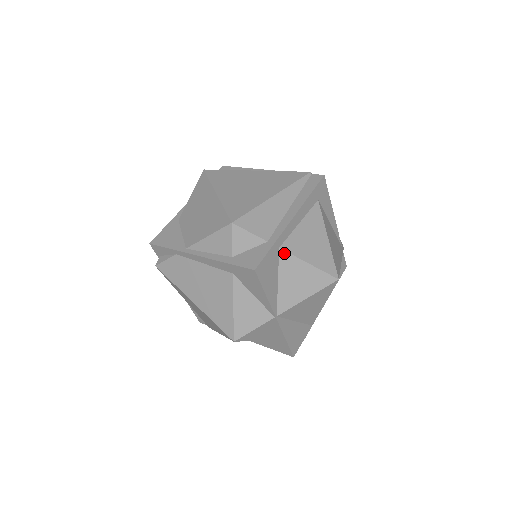
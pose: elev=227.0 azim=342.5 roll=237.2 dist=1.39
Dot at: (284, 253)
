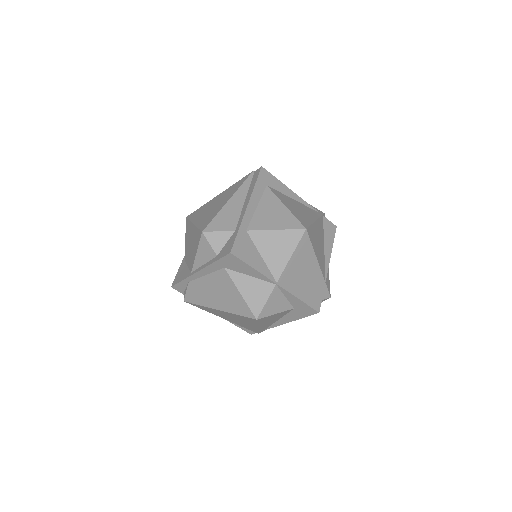
Dot at: (252, 232)
